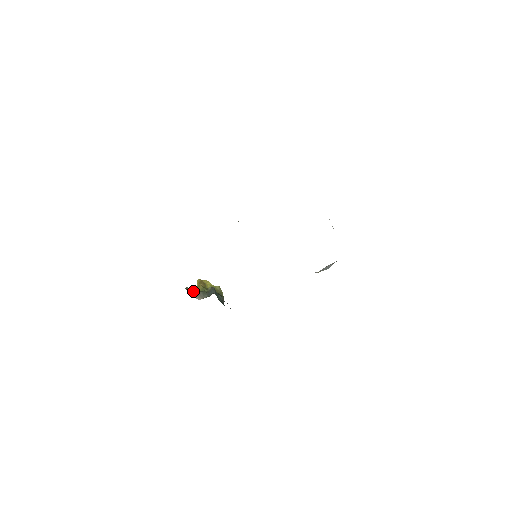
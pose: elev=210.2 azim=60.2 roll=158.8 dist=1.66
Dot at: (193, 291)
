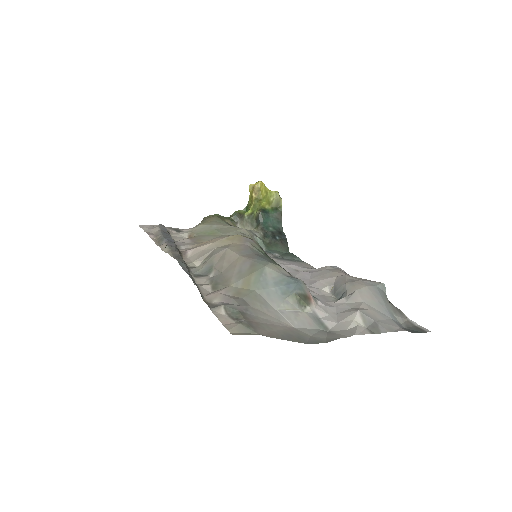
Dot at: (241, 219)
